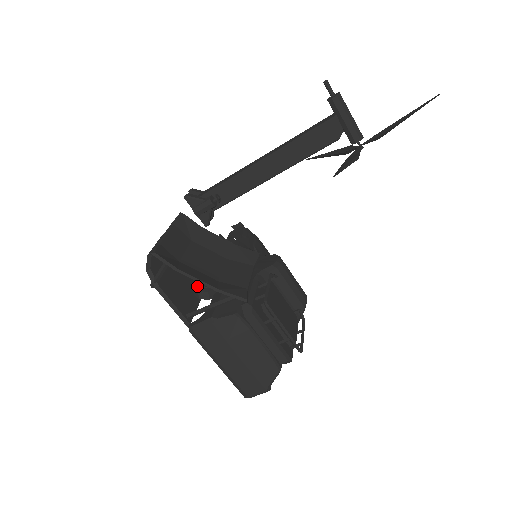
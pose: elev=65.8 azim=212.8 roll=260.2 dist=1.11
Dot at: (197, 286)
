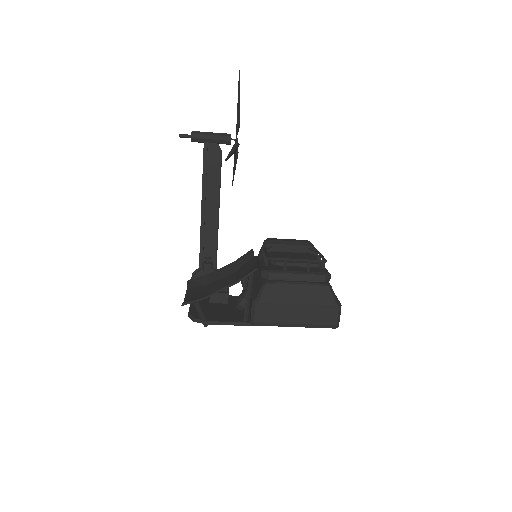
Dot at: (236, 303)
